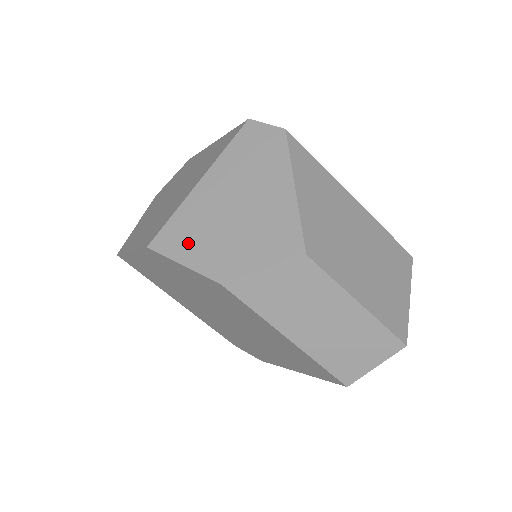
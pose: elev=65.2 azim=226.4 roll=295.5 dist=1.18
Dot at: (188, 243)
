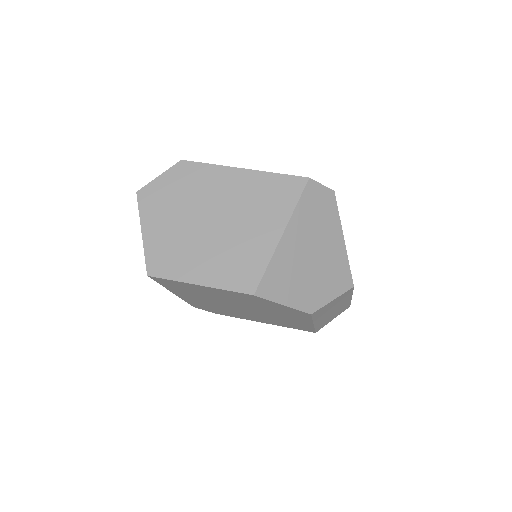
Dot at: (285, 288)
